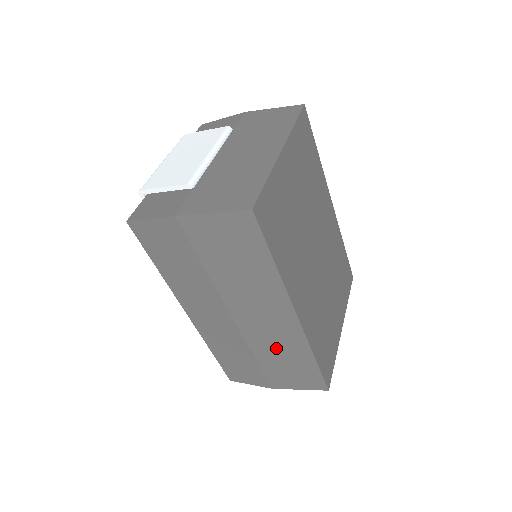
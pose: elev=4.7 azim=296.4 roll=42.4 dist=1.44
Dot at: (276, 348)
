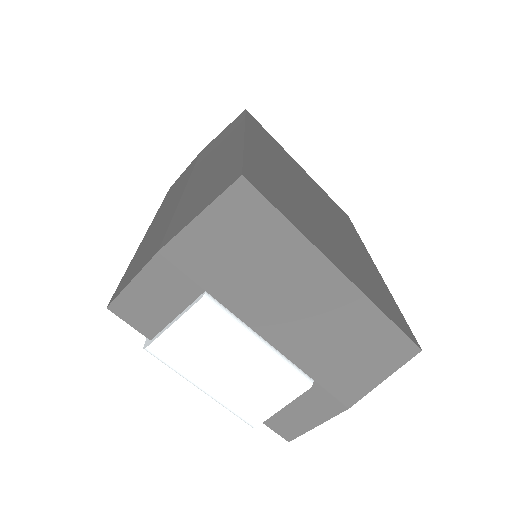
Dot at: (206, 180)
